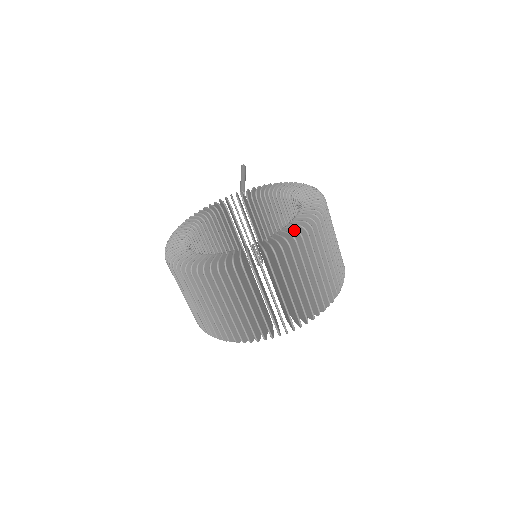
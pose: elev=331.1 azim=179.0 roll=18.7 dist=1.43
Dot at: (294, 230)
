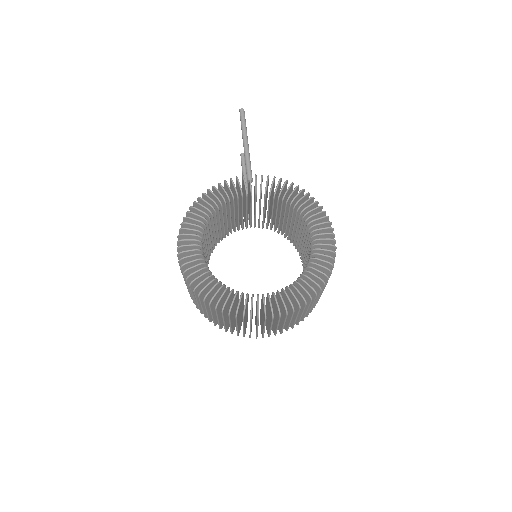
Dot at: (312, 289)
